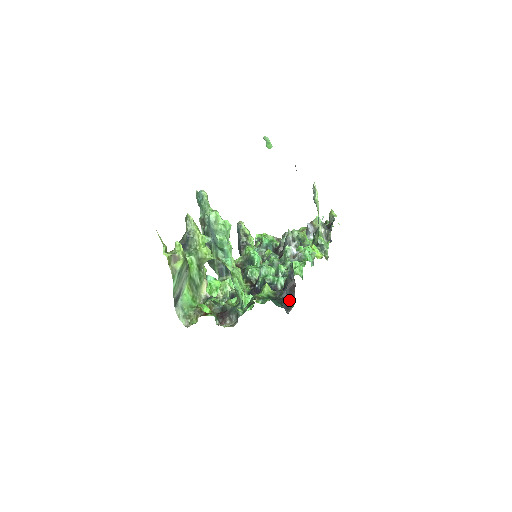
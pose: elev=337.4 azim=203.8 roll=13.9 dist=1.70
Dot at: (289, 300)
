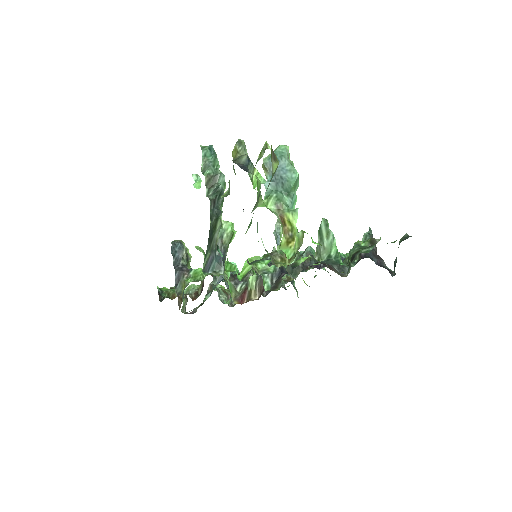
Dot at: (382, 266)
